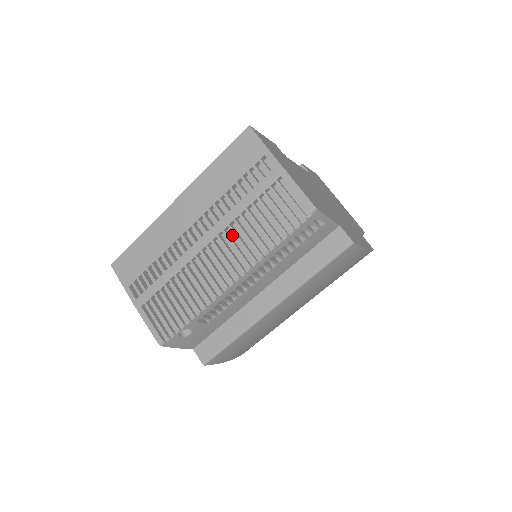
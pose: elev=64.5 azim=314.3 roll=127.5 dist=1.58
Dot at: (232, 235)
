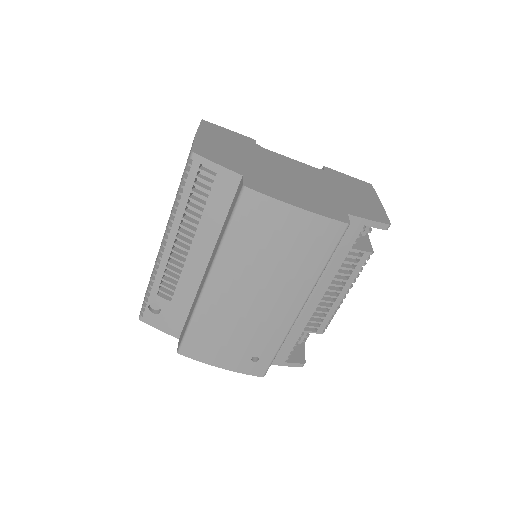
Dot at: occluded
